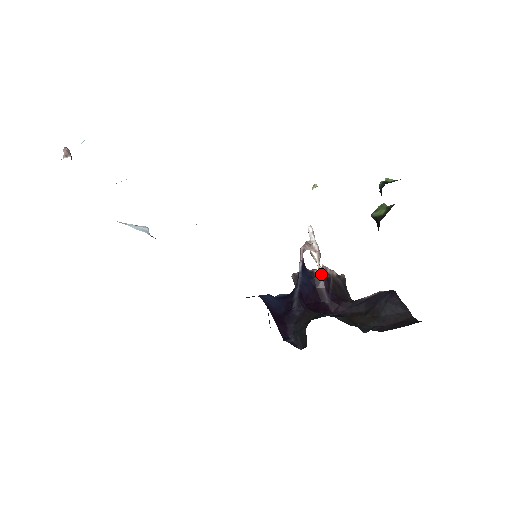
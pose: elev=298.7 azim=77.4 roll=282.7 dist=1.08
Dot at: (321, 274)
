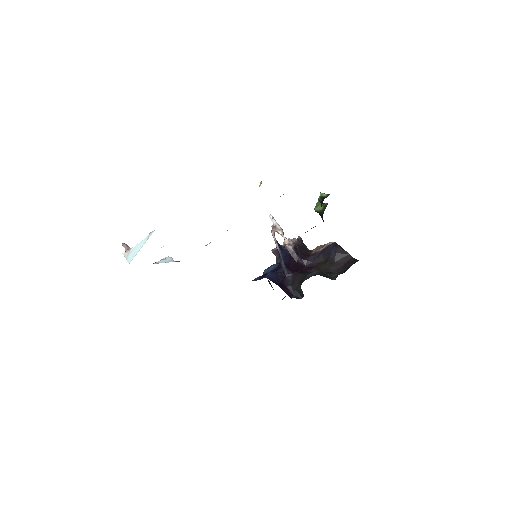
Dot at: (291, 246)
